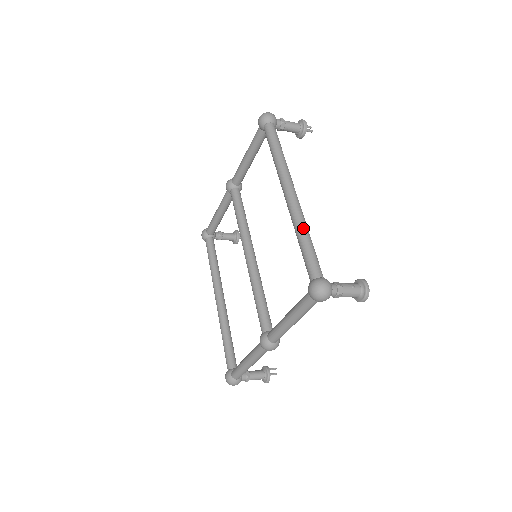
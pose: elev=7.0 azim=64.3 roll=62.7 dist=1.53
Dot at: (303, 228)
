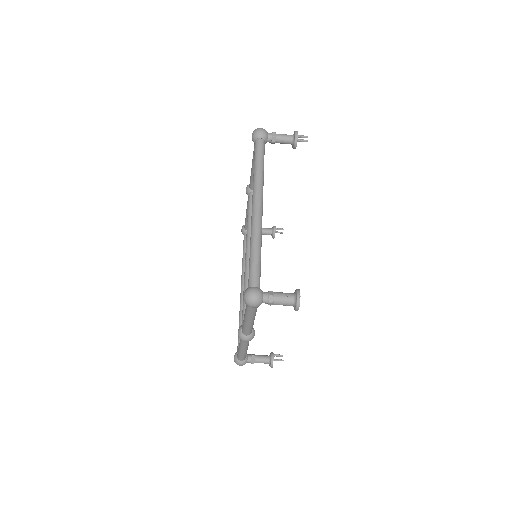
Dot at: (254, 240)
